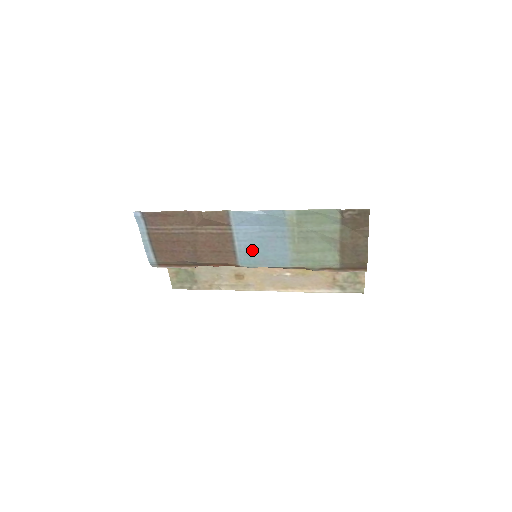
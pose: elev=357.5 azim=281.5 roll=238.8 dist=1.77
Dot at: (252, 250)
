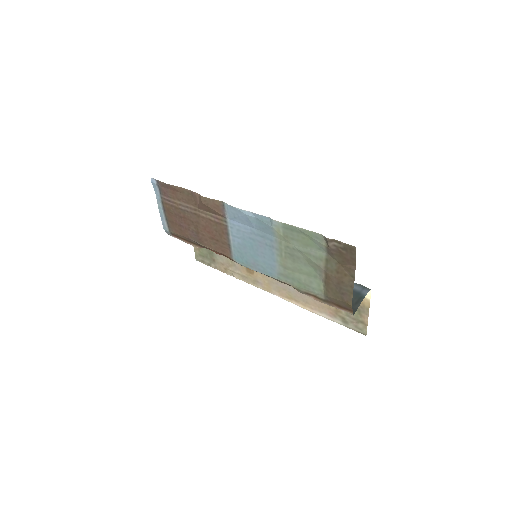
Dot at: (244, 249)
